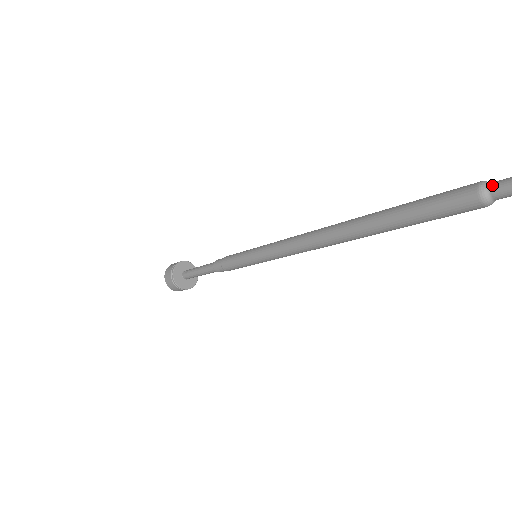
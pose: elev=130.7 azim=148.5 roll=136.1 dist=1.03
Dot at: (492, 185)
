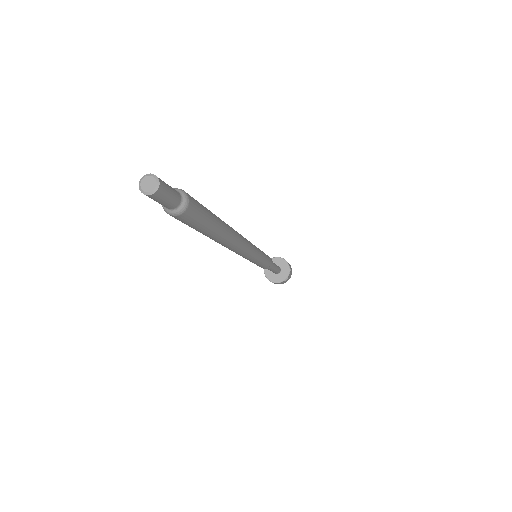
Dot at: occluded
